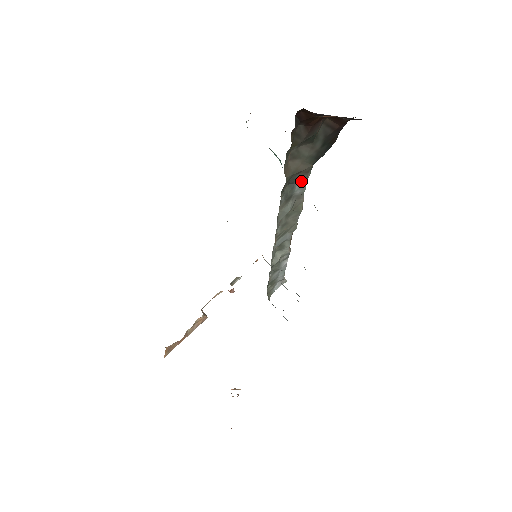
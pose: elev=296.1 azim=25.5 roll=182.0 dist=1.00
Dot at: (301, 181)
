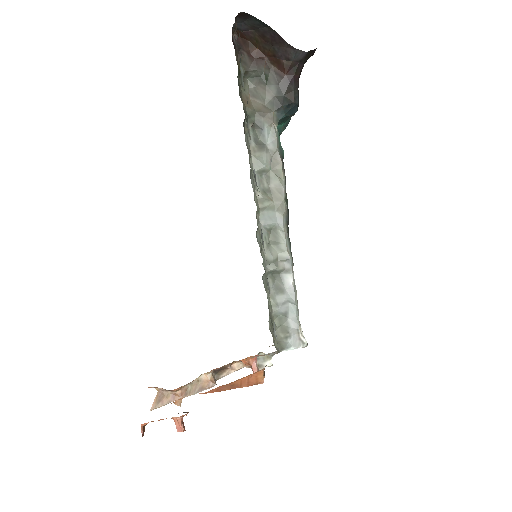
Dot at: (269, 131)
